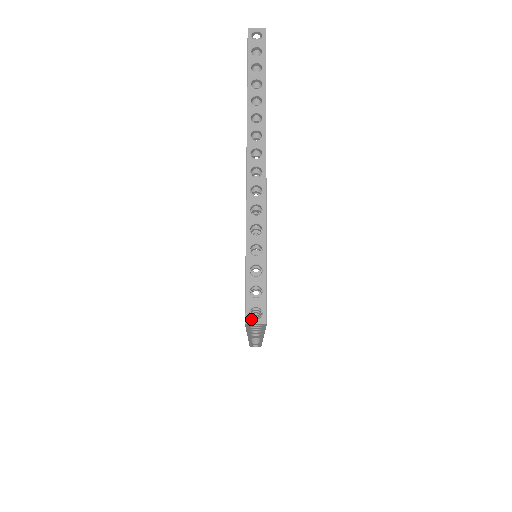
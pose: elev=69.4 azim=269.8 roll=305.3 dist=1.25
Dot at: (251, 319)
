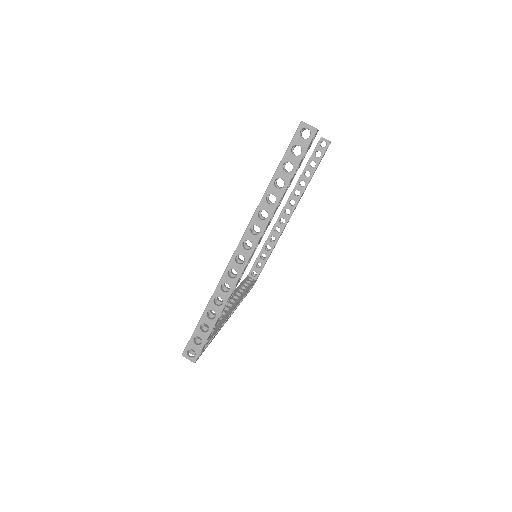
Dot at: (186, 355)
